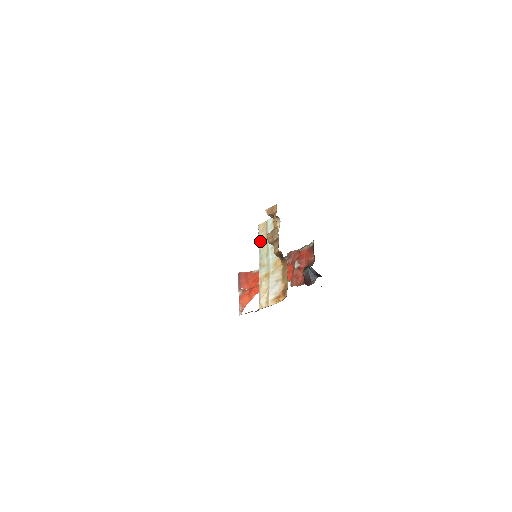
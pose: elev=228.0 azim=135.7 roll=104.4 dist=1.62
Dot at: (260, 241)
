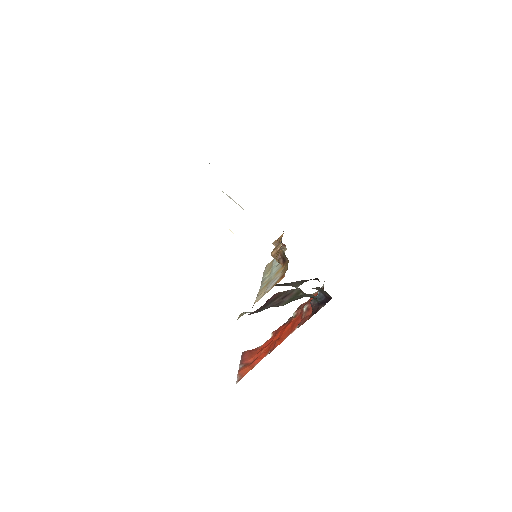
Dot at: (265, 272)
